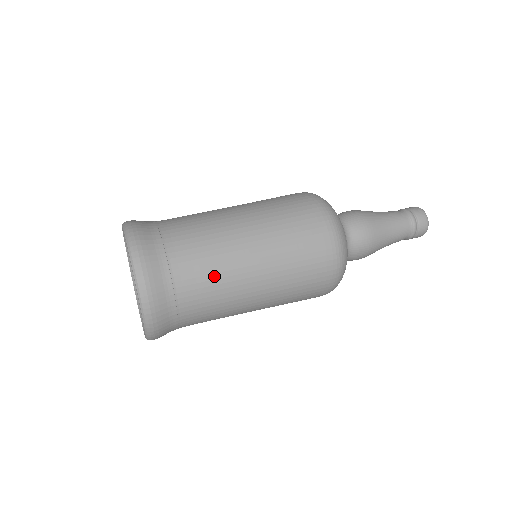
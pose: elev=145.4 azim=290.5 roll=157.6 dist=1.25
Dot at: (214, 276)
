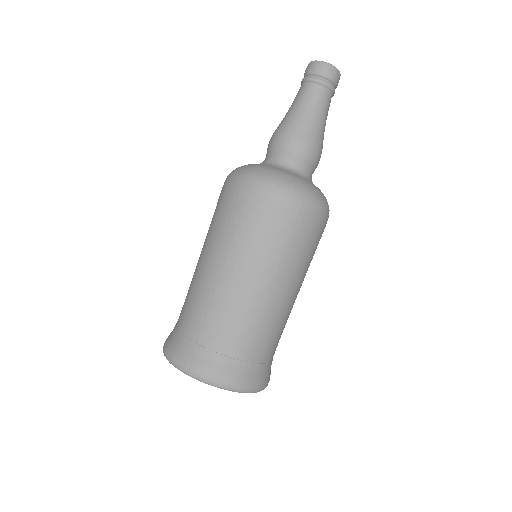
Dot at: (247, 321)
